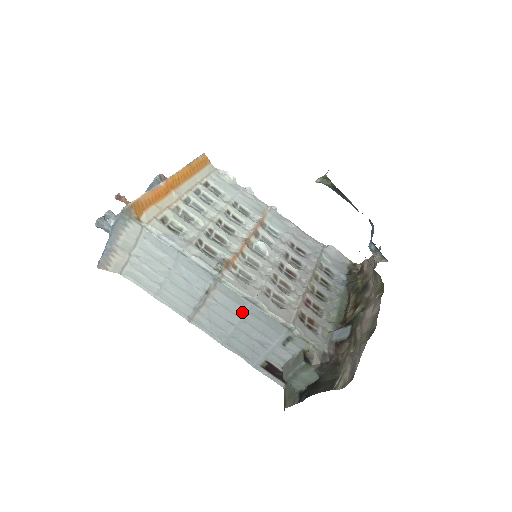
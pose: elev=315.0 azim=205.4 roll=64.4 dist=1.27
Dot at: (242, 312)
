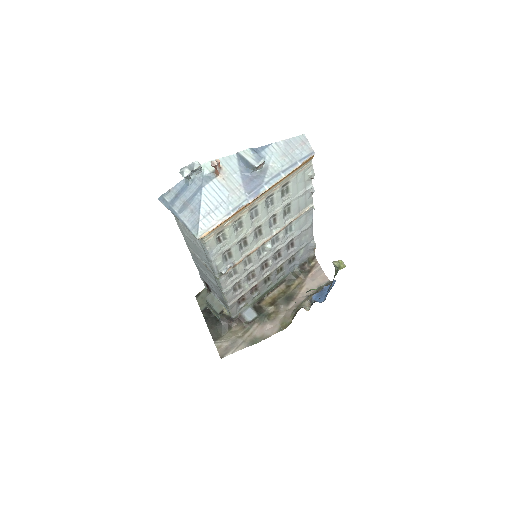
Dot at: (214, 282)
